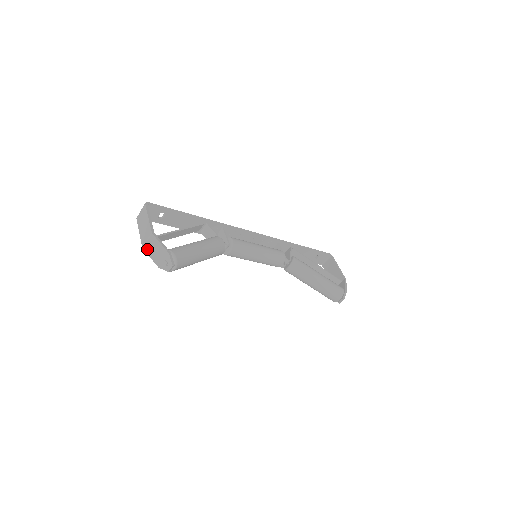
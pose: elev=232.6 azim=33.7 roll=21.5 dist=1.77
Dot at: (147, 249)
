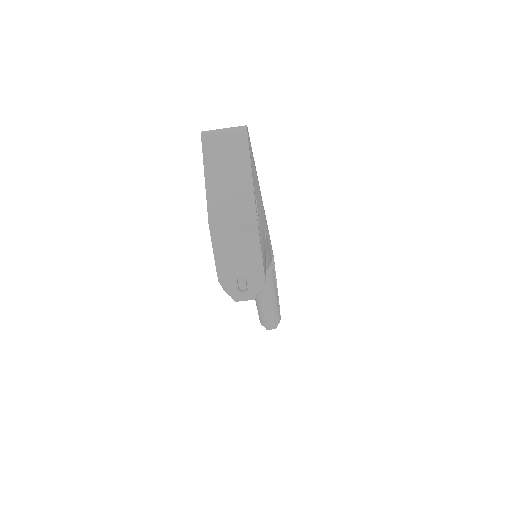
Dot at: (219, 235)
